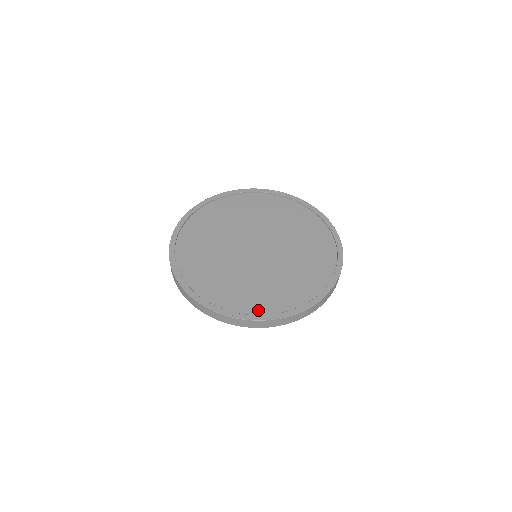
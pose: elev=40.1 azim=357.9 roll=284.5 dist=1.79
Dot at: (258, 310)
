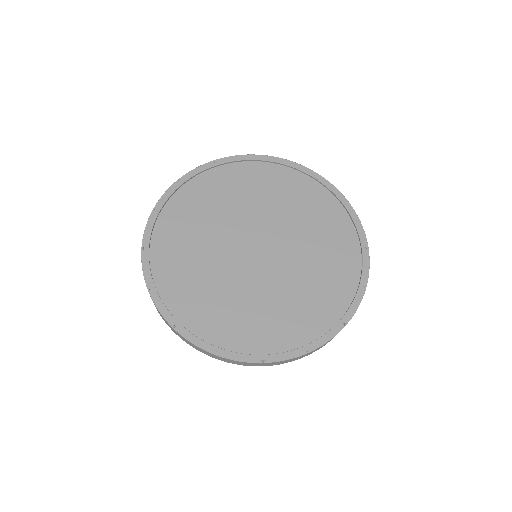
Dot at: (290, 342)
